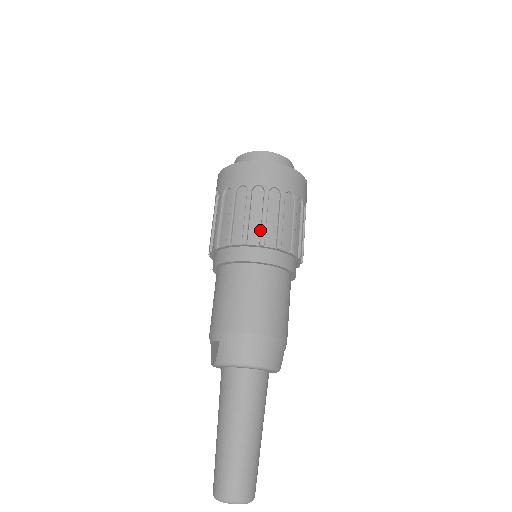
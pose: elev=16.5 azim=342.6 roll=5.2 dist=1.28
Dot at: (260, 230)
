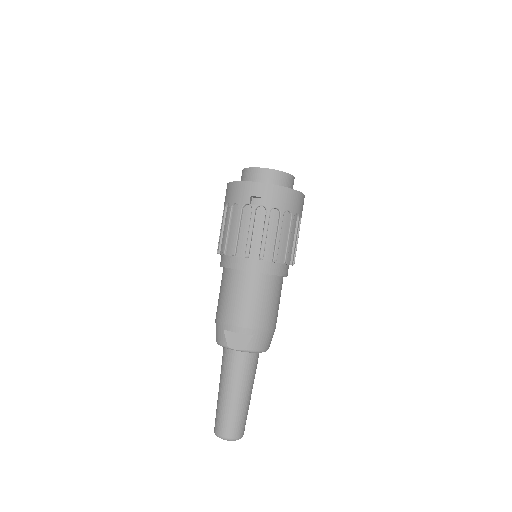
Dot at: (292, 252)
